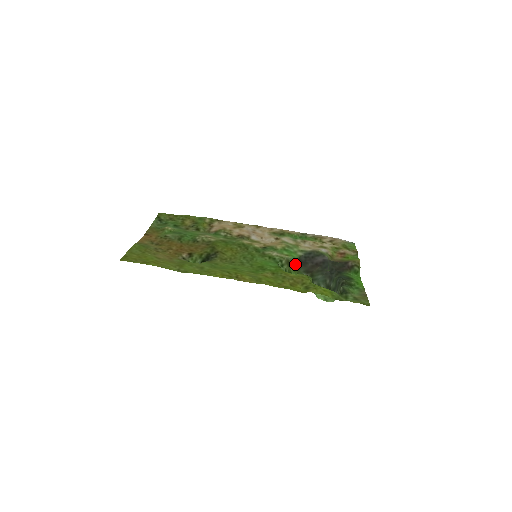
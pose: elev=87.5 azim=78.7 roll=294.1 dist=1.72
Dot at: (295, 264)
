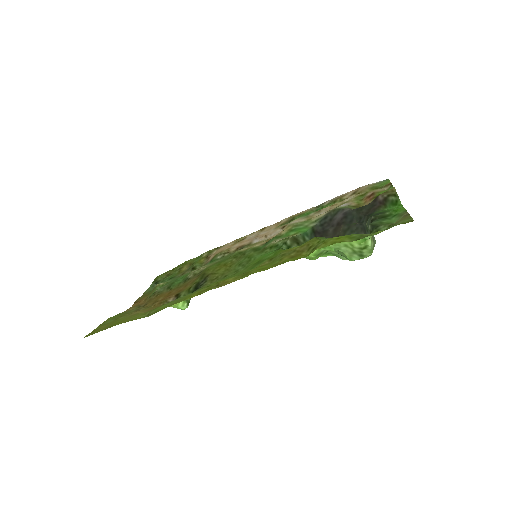
Dot at: occluded
